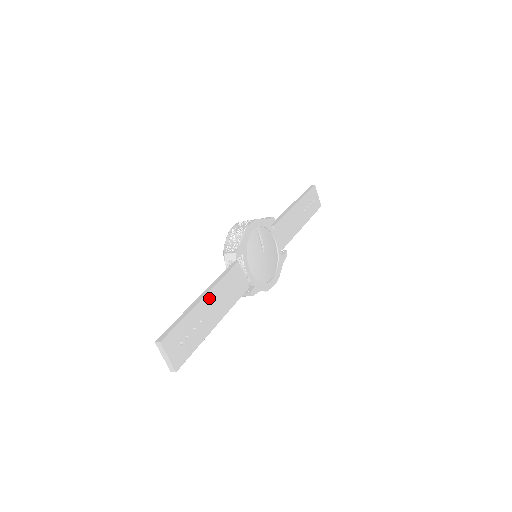
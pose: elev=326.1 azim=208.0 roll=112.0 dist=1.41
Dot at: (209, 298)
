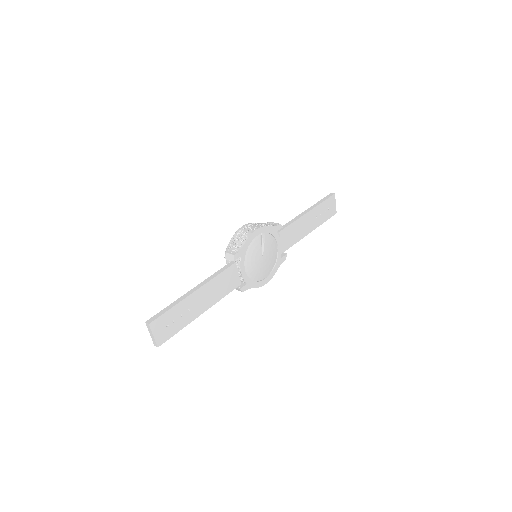
Dot at: (200, 292)
